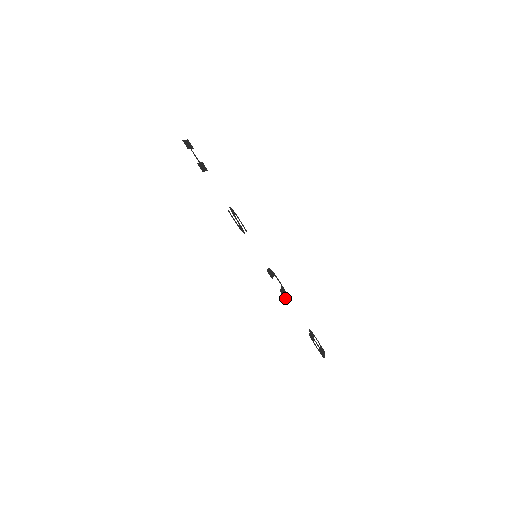
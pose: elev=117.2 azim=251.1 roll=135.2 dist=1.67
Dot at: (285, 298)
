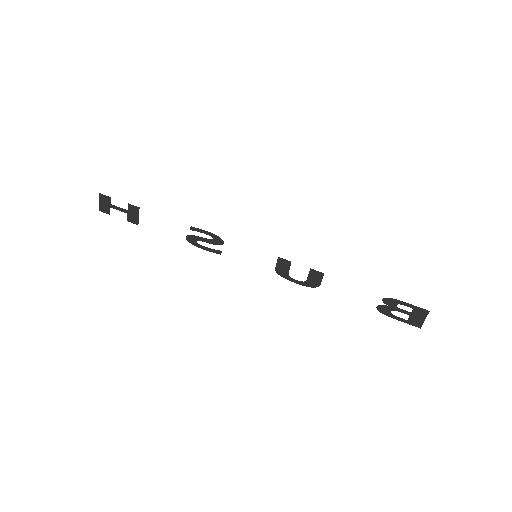
Dot at: occluded
